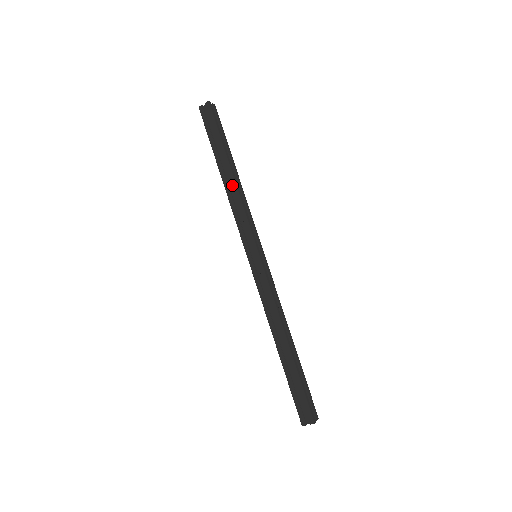
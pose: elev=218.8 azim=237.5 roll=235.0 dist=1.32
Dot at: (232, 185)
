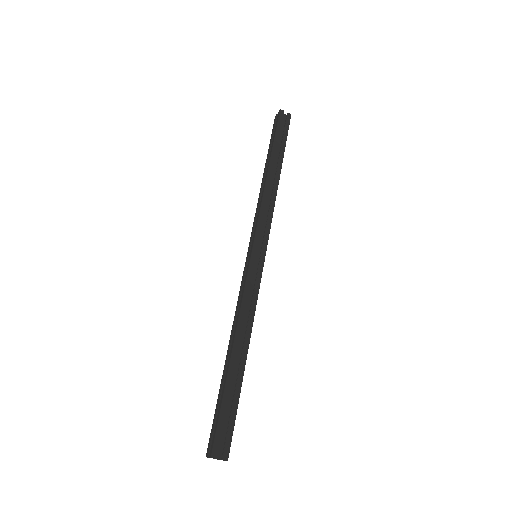
Dot at: (275, 185)
